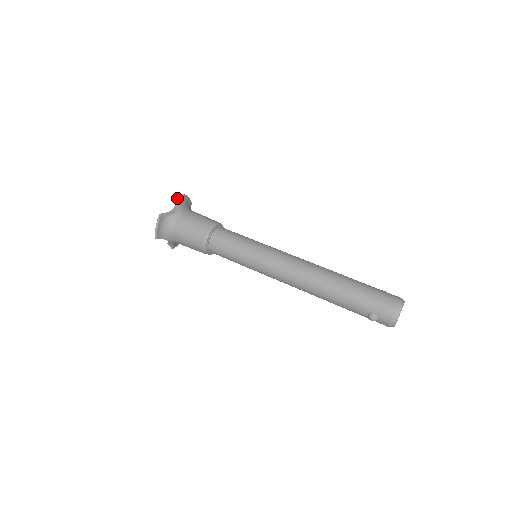
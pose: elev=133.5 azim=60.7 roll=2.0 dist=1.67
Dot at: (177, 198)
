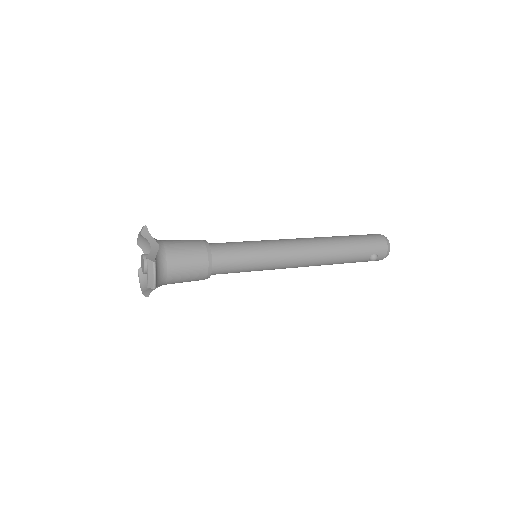
Dot at: (142, 233)
